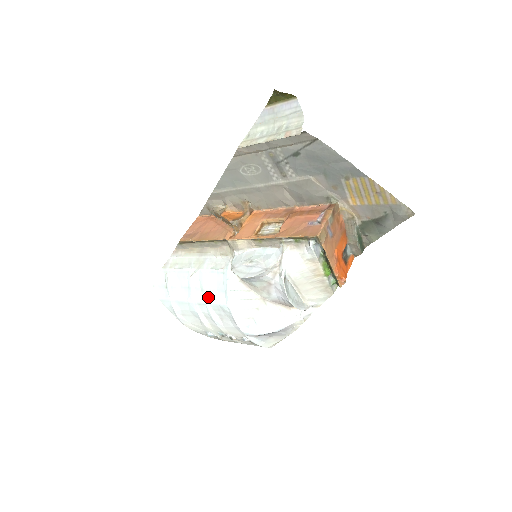
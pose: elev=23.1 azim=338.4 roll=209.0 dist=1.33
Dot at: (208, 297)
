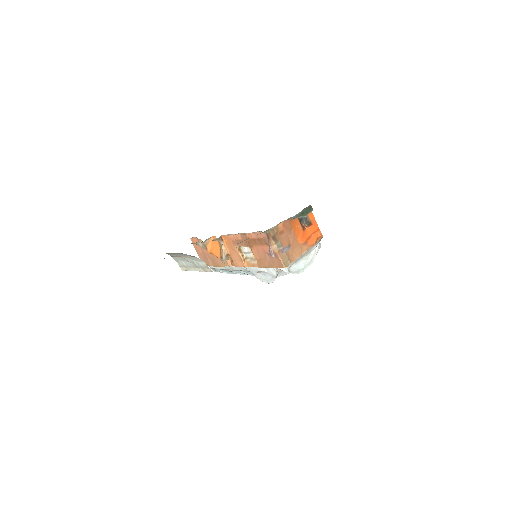
Dot at: occluded
